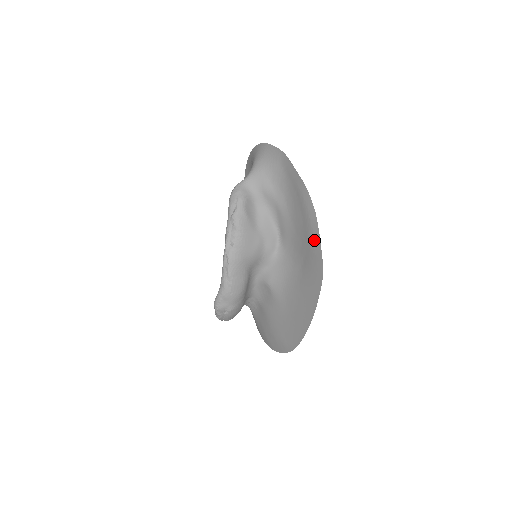
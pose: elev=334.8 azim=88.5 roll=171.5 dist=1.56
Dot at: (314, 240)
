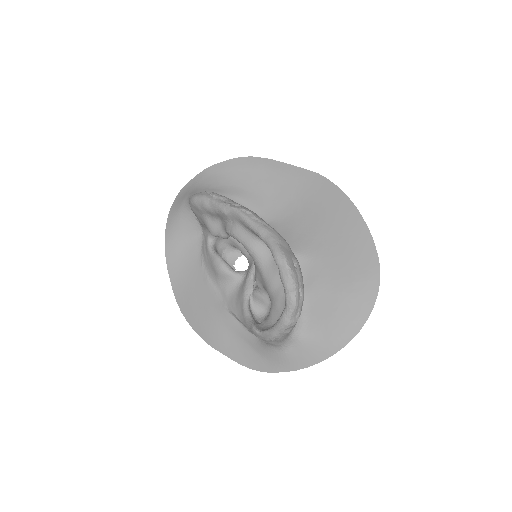
Dot at: (290, 172)
